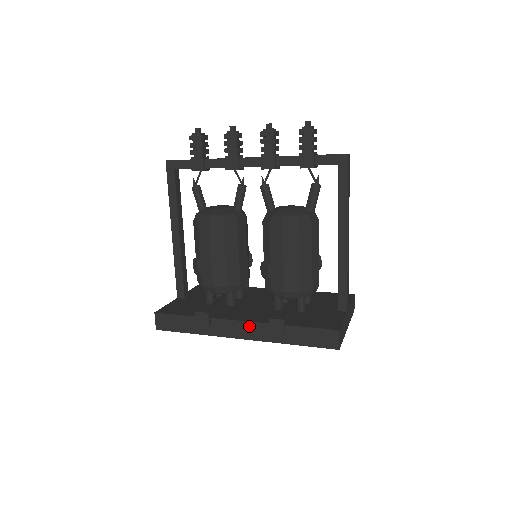
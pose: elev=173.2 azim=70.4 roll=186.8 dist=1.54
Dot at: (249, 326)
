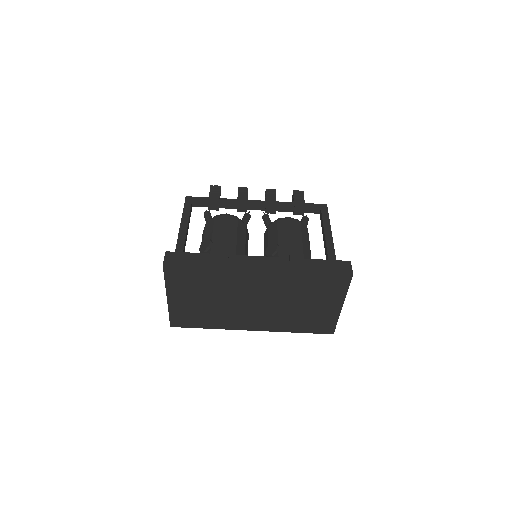
Dot at: (268, 260)
